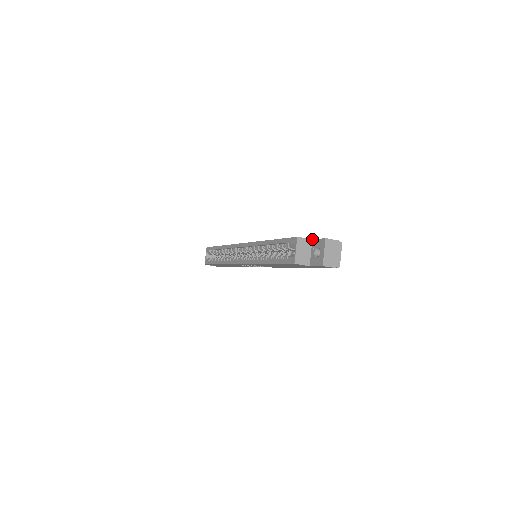
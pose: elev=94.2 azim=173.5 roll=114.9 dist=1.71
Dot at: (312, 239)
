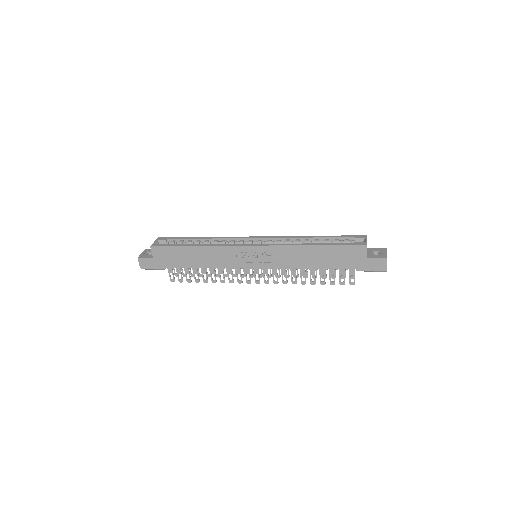
Dot at: occluded
